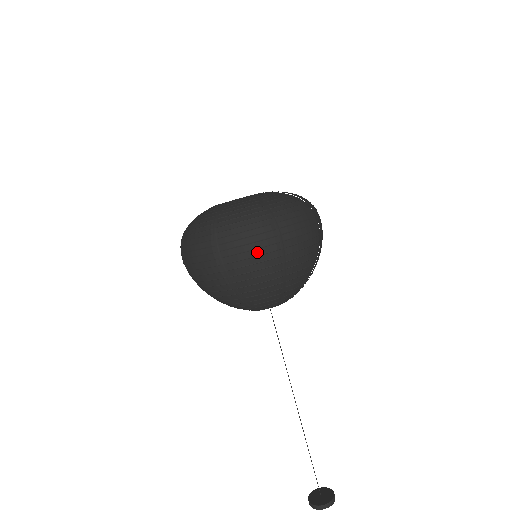
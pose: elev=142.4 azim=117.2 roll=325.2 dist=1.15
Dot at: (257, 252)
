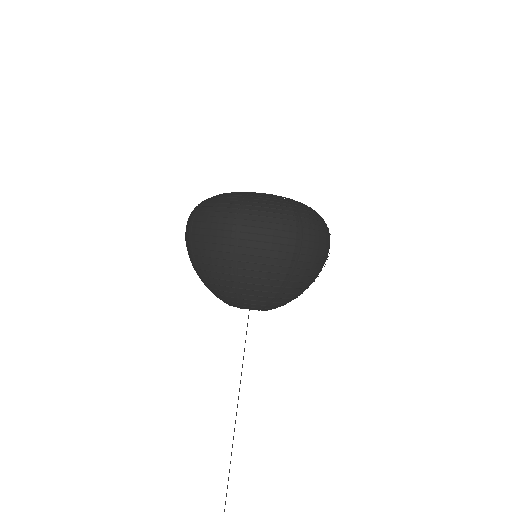
Dot at: (213, 239)
